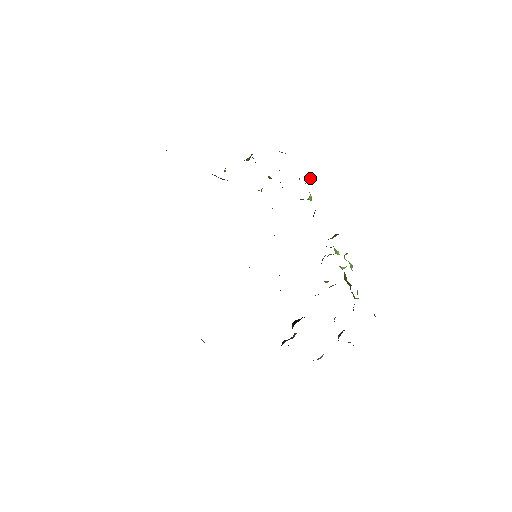
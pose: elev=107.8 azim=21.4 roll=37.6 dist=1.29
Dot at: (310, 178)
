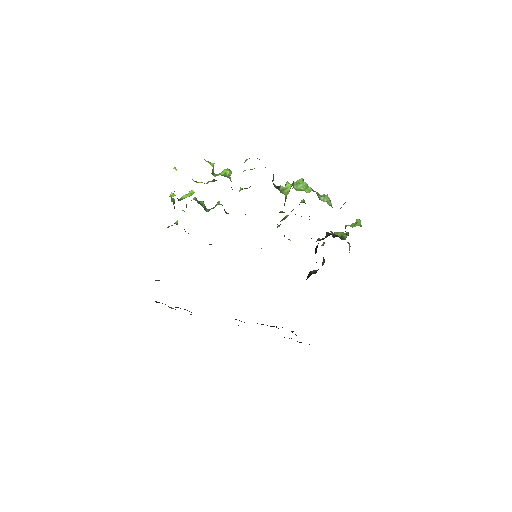
Dot at: occluded
